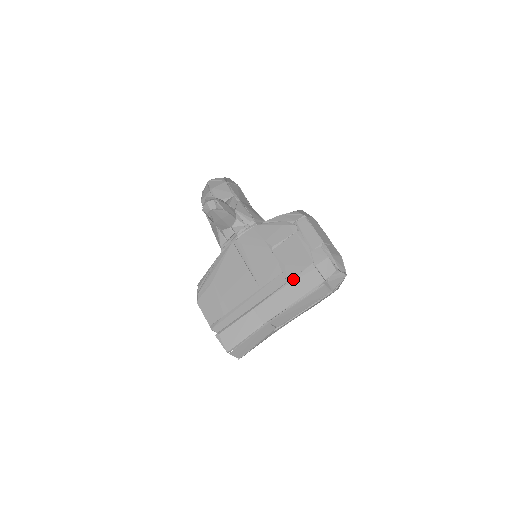
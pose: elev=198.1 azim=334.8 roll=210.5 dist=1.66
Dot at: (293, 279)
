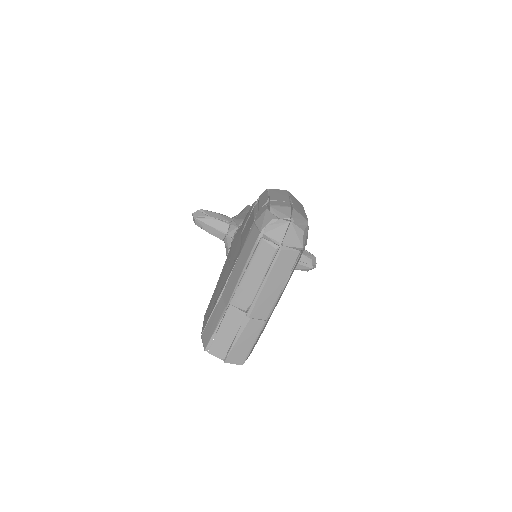
Dot at: (242, 247)
